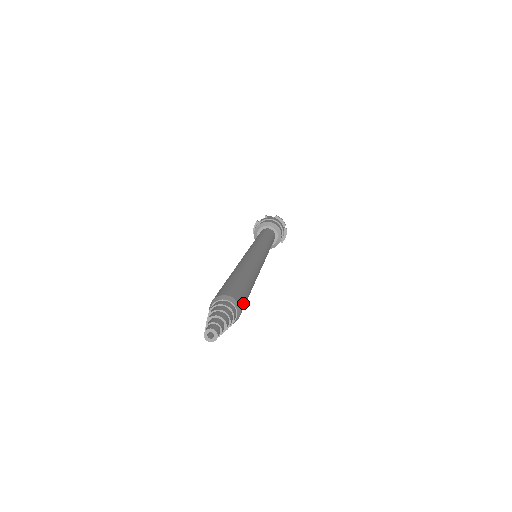
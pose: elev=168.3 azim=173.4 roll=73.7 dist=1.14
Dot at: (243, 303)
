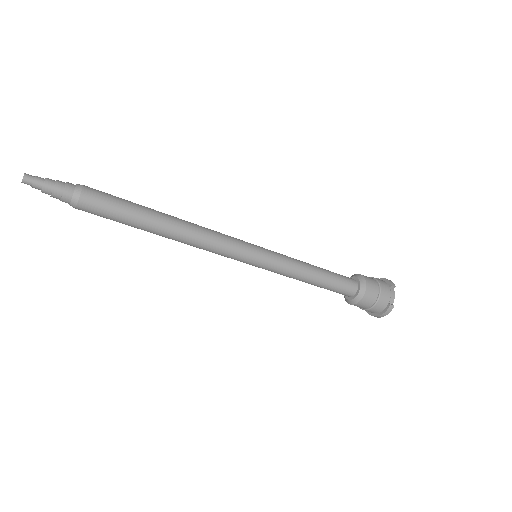
Dot at: (98, 191)
